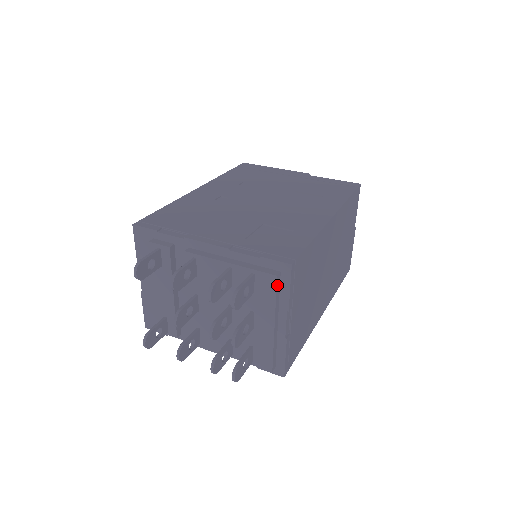
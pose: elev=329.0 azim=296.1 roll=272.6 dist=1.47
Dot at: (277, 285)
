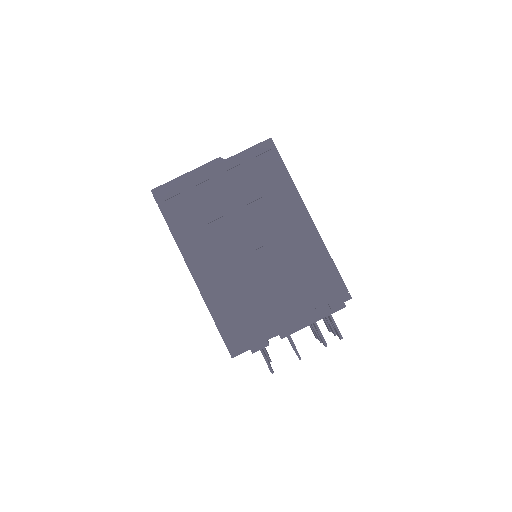
Dot at: occluded
